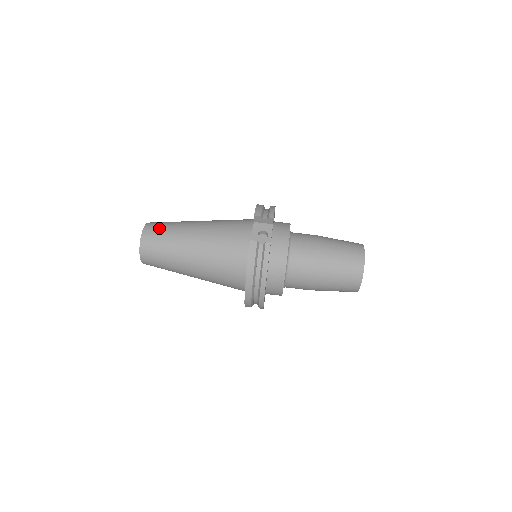
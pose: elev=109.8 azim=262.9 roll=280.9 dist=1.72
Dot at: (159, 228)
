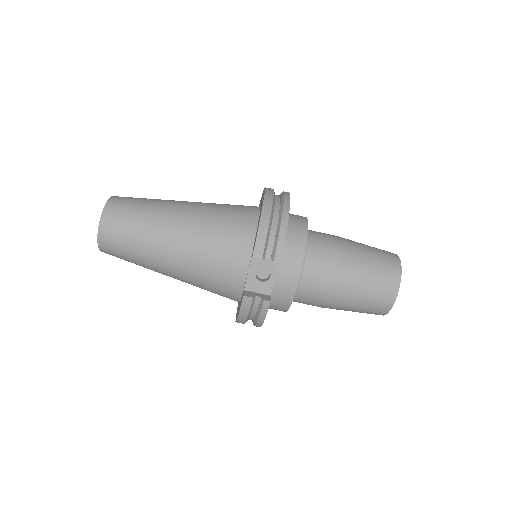
Dot at: (121, 229)
